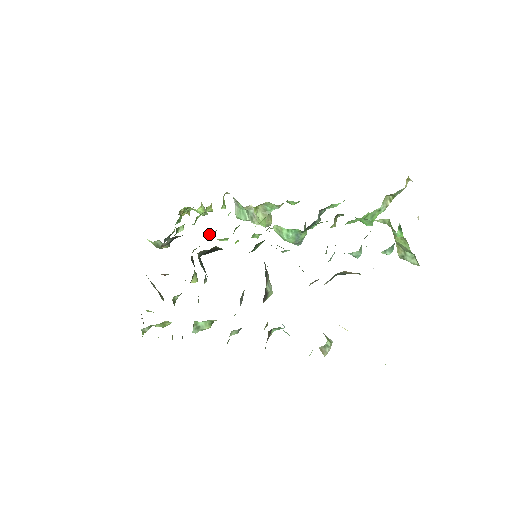
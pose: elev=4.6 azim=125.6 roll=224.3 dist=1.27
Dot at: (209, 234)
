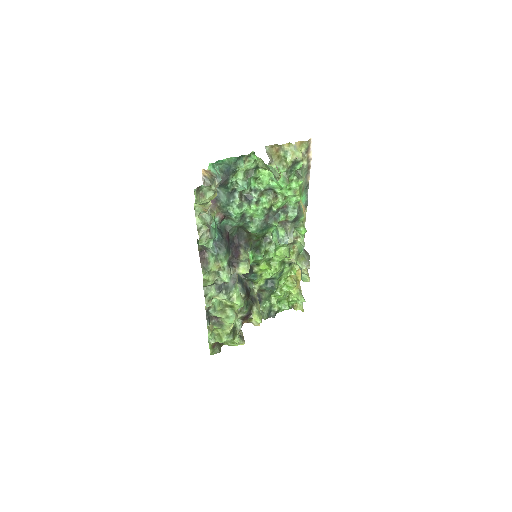
Dot at: (271, 284)
